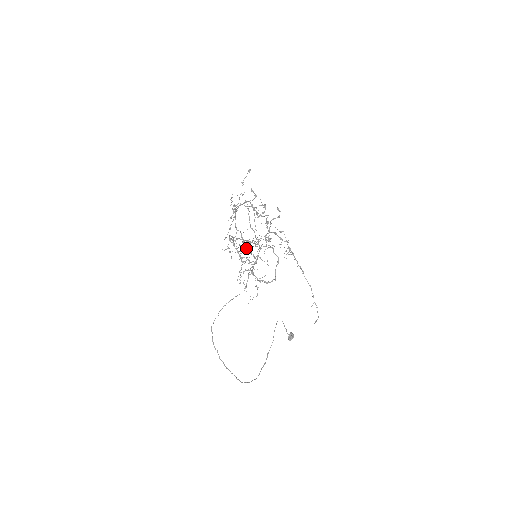
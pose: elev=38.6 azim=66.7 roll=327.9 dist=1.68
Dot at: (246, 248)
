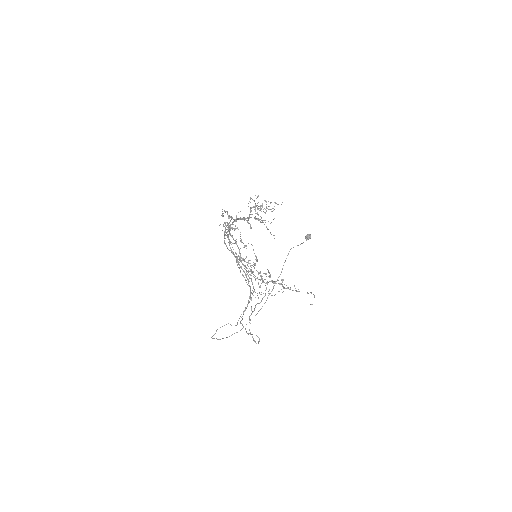
Dot at: occluded
